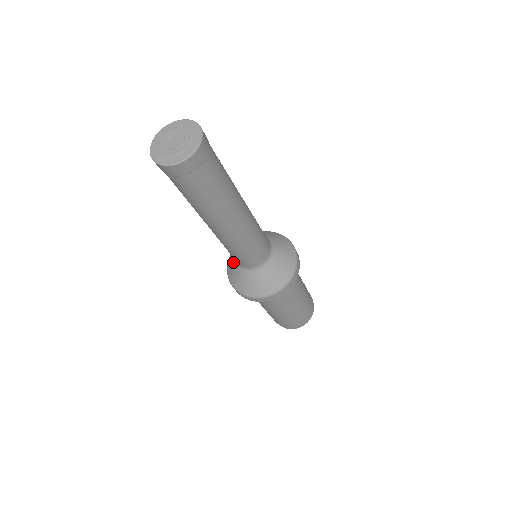
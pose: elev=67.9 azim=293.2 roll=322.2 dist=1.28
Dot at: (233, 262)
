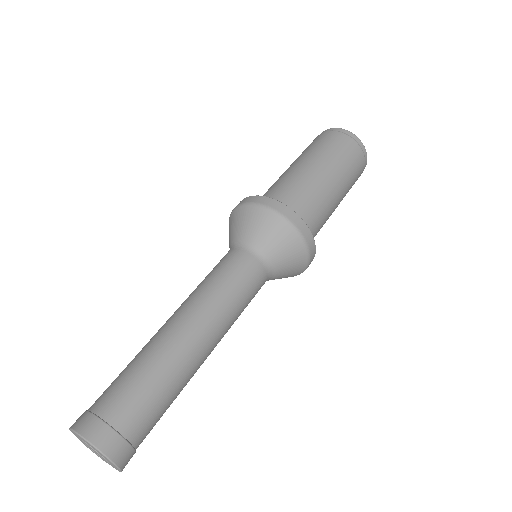
Dot at: occluded
